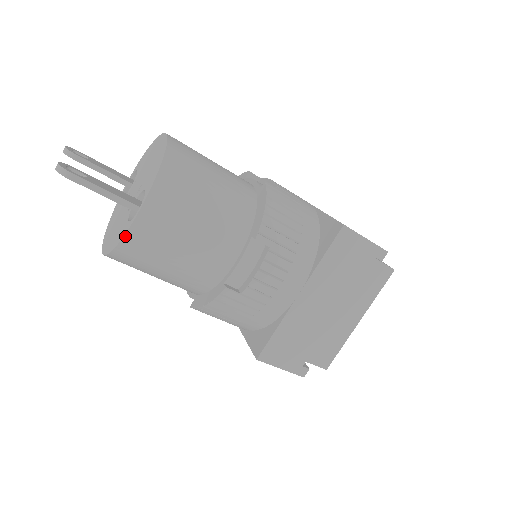
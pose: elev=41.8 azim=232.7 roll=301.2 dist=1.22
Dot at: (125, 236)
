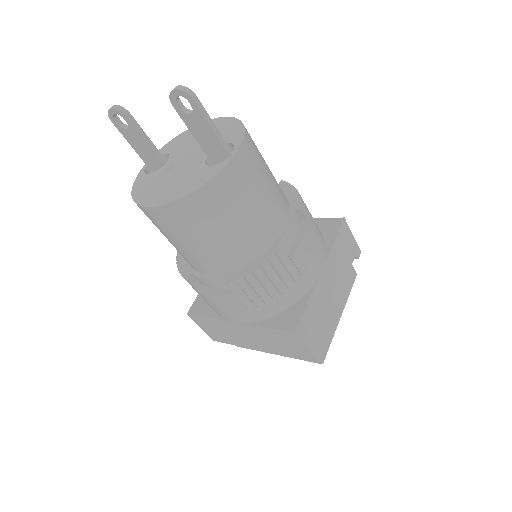
Dot at: (220, 172)
